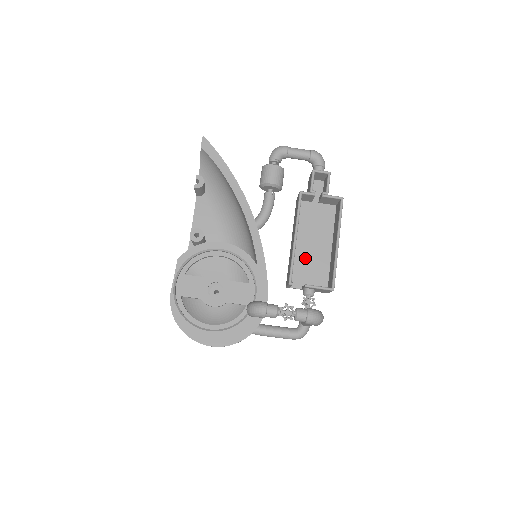
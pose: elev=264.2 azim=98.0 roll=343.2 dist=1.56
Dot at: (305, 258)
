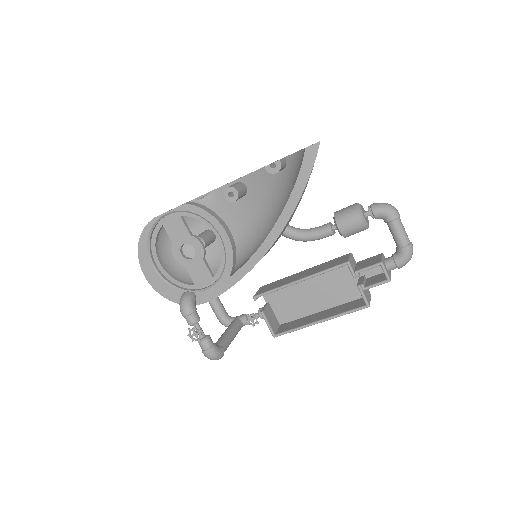
Dot at: (295, 292)
